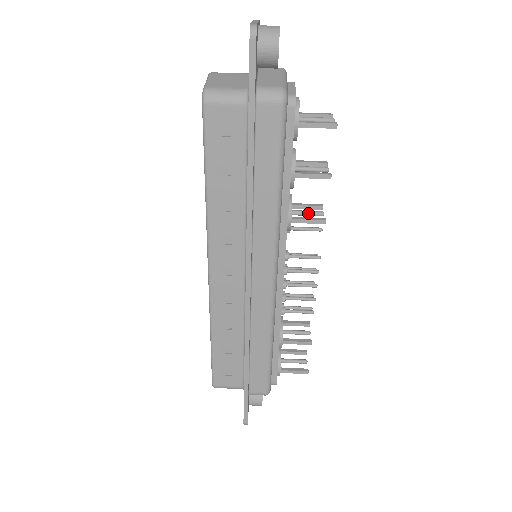
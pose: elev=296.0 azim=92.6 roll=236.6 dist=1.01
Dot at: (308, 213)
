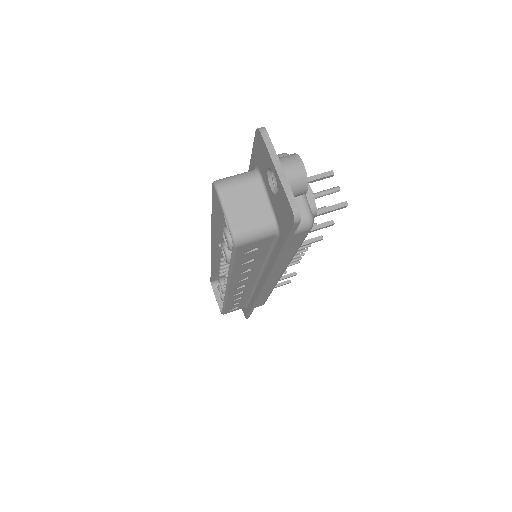
Dot at: occluded
